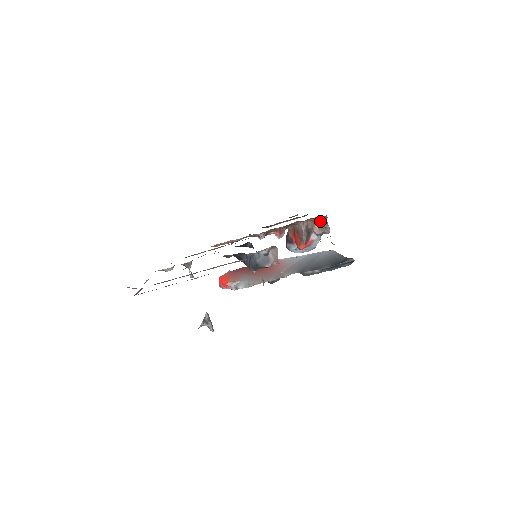
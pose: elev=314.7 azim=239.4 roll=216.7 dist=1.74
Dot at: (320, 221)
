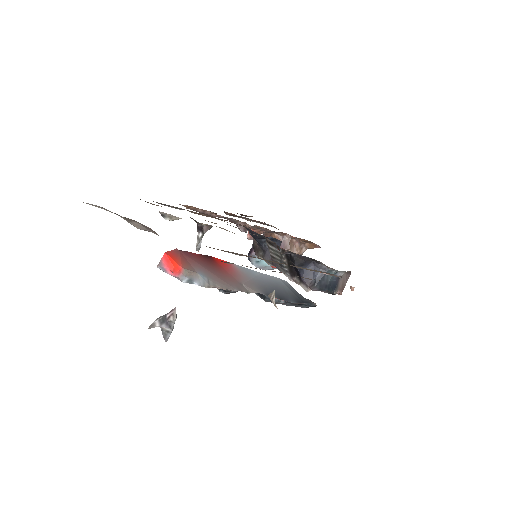
Dot at: (302, 245)
